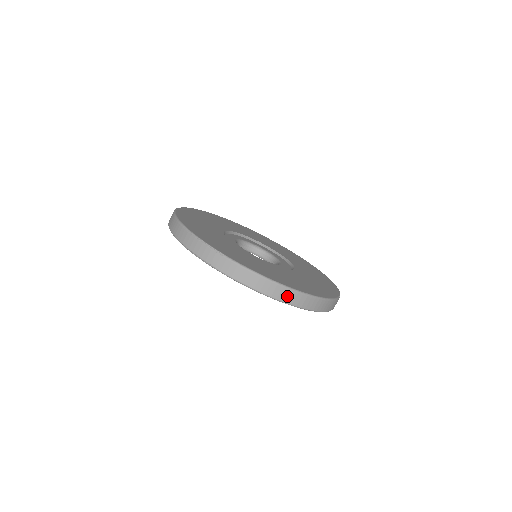
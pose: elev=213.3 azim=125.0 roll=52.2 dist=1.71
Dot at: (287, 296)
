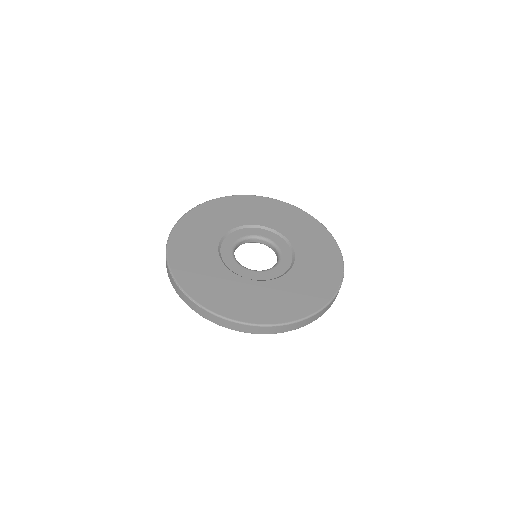
Dot at: (266, 330)
